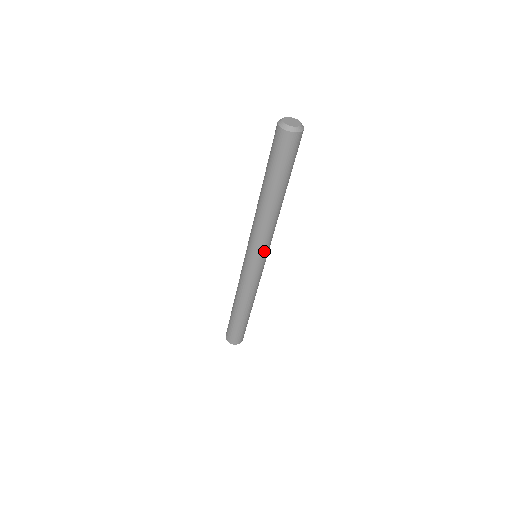
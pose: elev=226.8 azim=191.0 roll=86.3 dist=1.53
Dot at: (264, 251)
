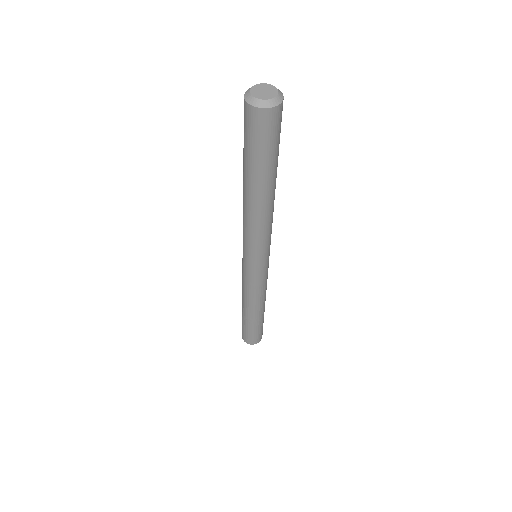
Dot at: (262, 253)
